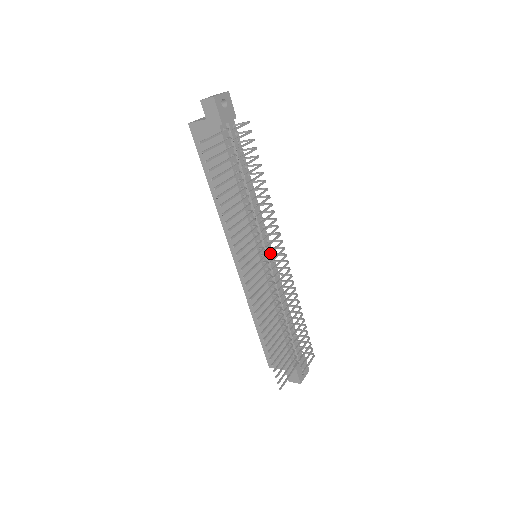
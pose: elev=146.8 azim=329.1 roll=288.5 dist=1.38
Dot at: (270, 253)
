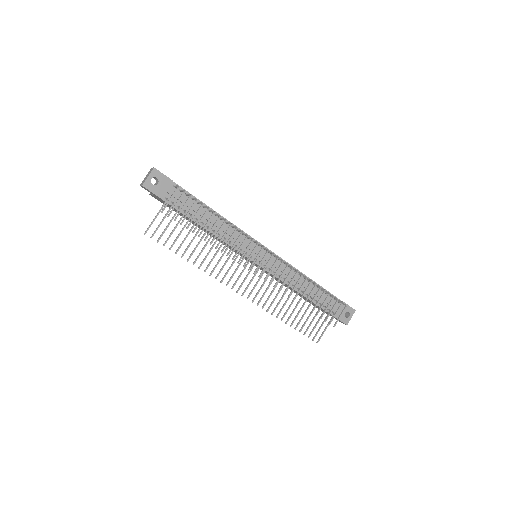
Dot at: occluded
